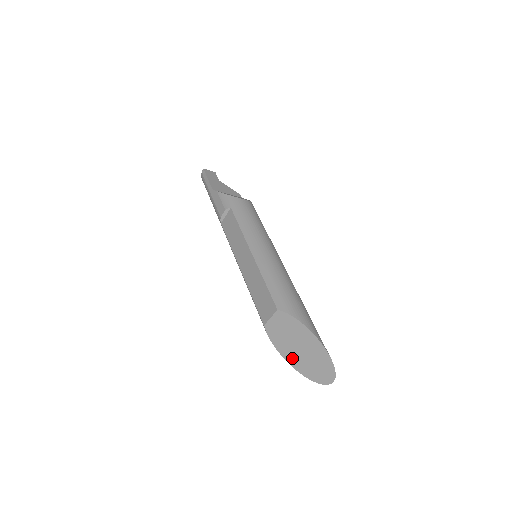
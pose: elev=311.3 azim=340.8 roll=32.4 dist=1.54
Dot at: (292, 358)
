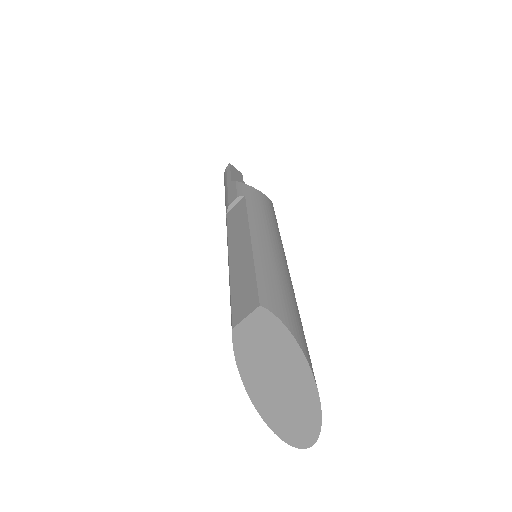
Dot at: (258, 389)
